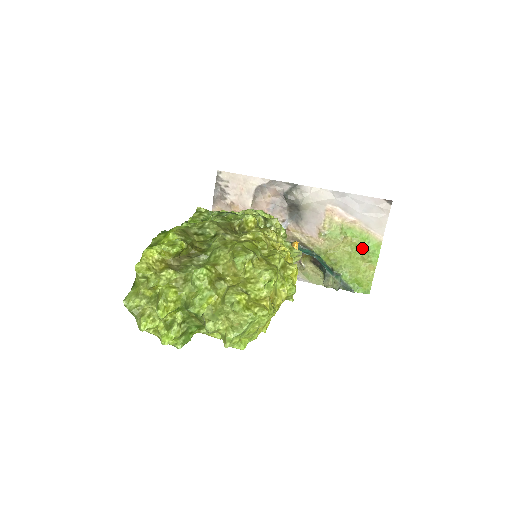
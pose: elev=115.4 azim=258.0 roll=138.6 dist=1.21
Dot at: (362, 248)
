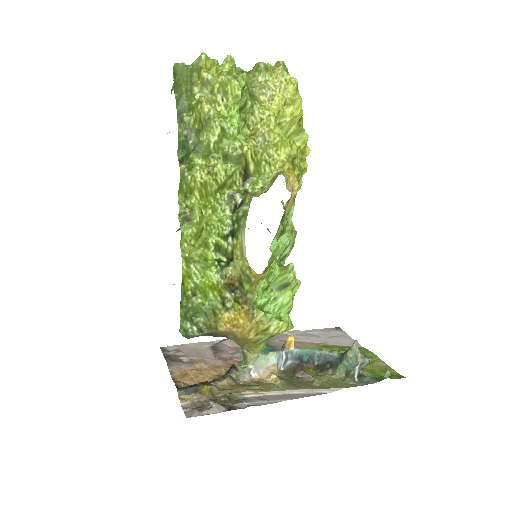
Dot at: occluded
